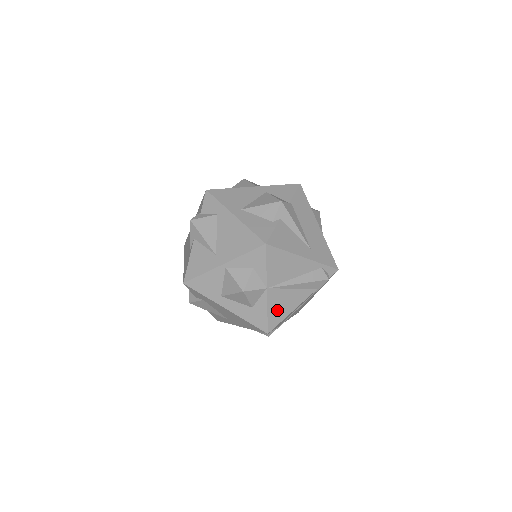
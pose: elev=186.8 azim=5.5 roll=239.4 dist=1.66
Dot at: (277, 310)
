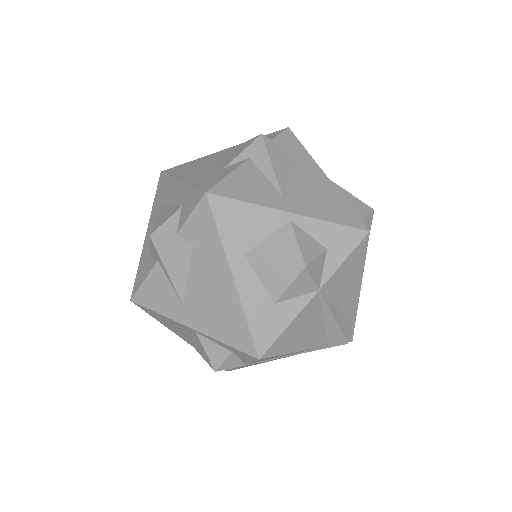
Dot at: (294, 333)
